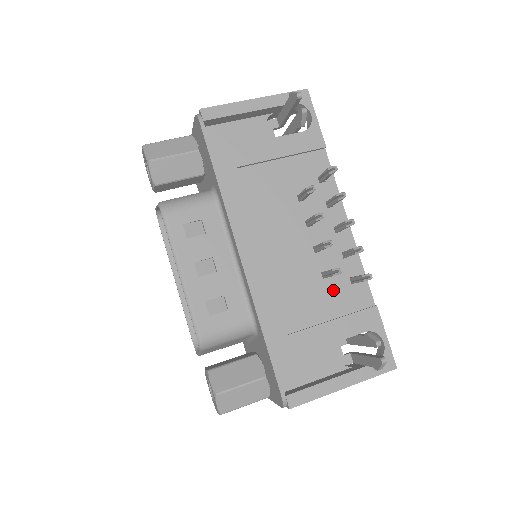
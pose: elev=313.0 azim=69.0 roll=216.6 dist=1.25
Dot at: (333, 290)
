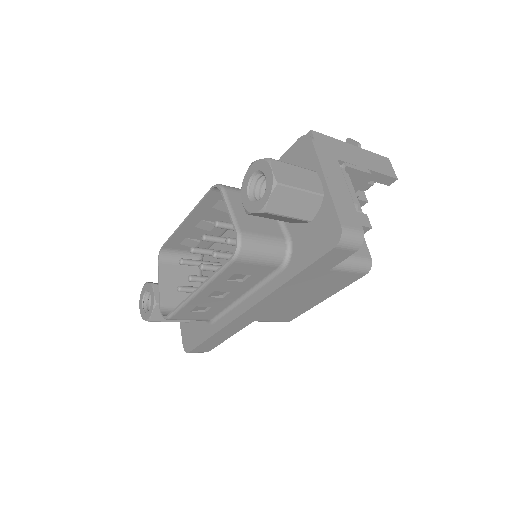
Dot at: occluded
